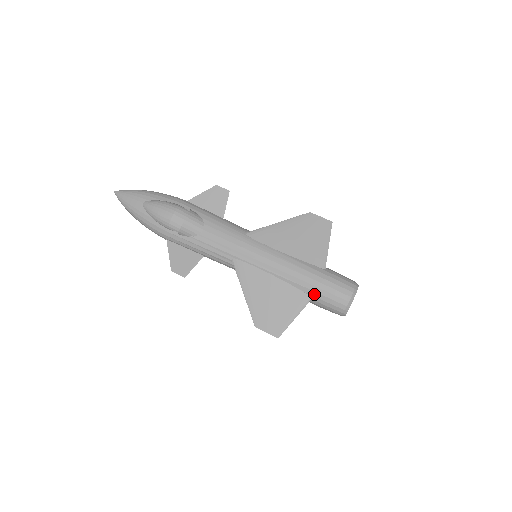
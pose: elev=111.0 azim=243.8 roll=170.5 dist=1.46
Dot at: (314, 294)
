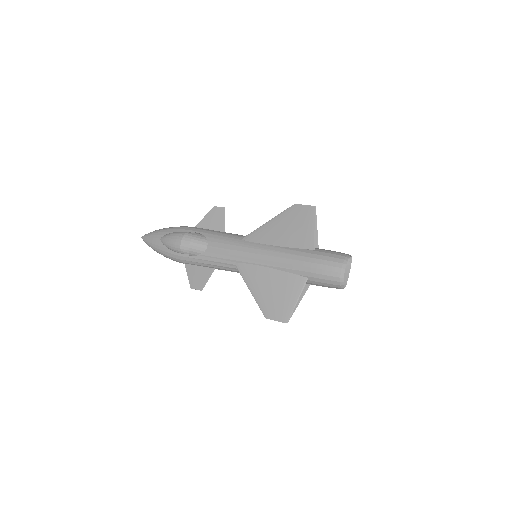
Dot at: (308, 274)
